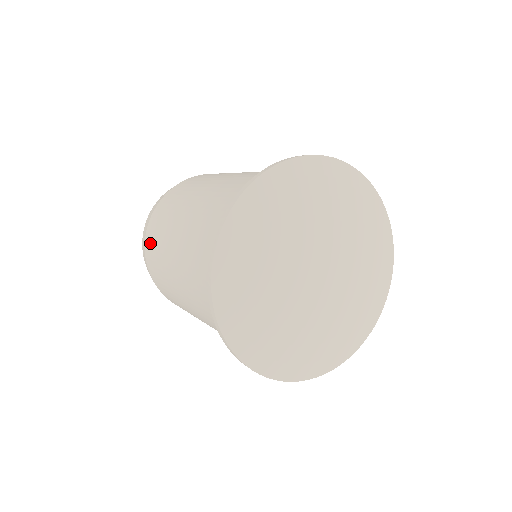
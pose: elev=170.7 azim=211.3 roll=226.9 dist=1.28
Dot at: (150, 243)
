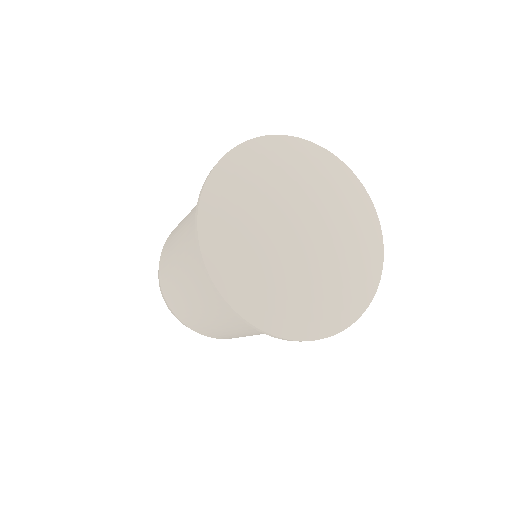
Dot at: (174, 306)
